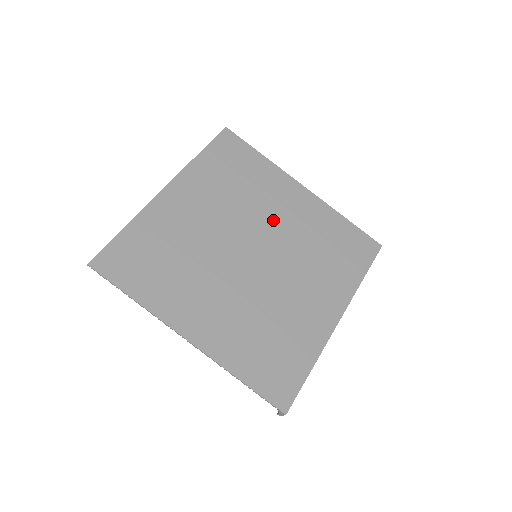
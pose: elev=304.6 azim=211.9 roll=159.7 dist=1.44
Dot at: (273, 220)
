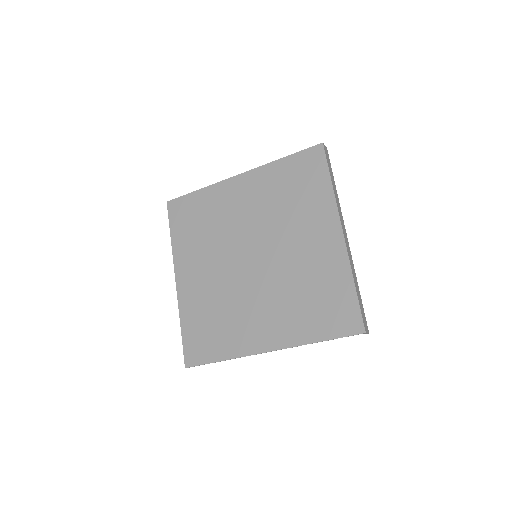
Dot at: (243, 221)
